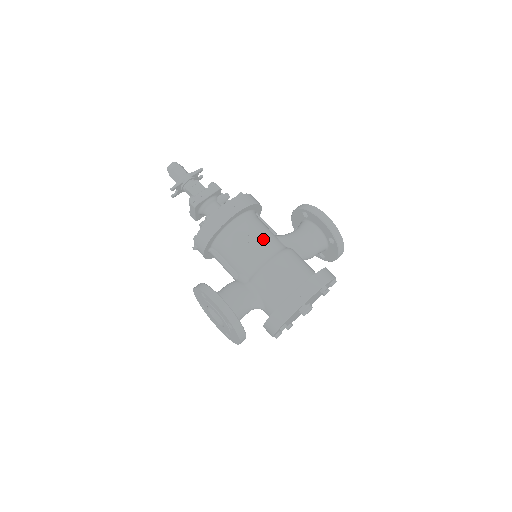
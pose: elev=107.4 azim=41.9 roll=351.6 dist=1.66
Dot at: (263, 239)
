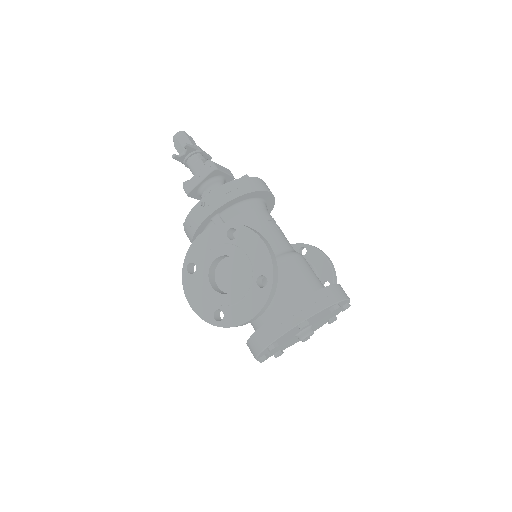
Dot at: occluded
